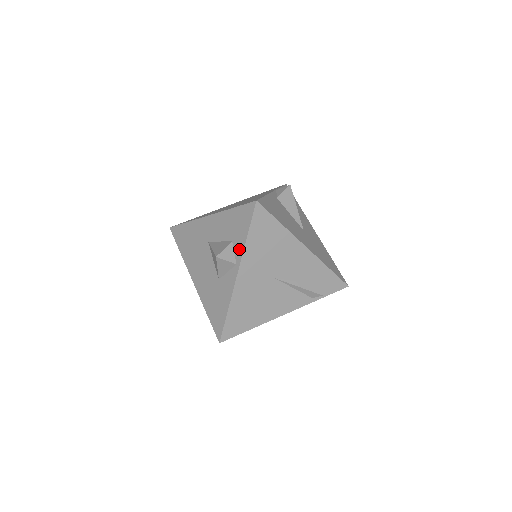
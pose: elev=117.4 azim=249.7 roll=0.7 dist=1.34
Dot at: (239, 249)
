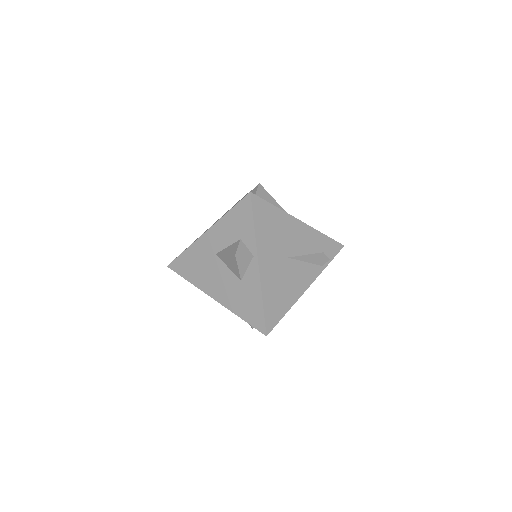
Dot at: (251, 242)
